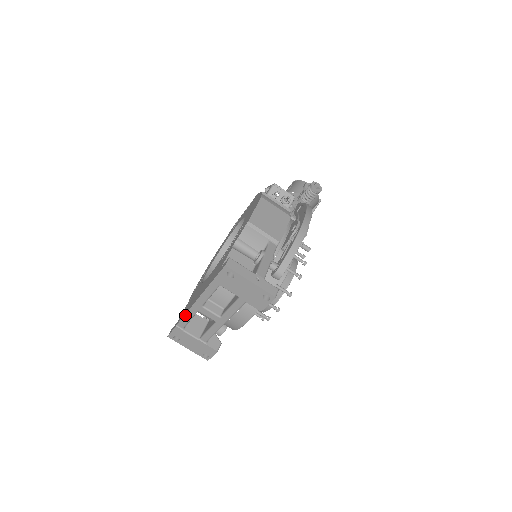
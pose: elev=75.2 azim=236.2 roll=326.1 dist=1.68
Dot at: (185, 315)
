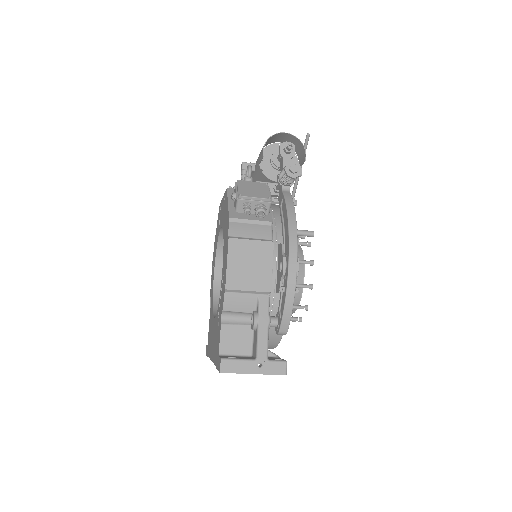
Dot at: occluded
